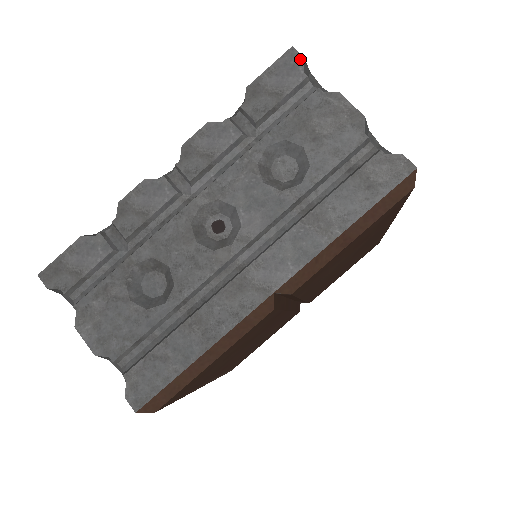
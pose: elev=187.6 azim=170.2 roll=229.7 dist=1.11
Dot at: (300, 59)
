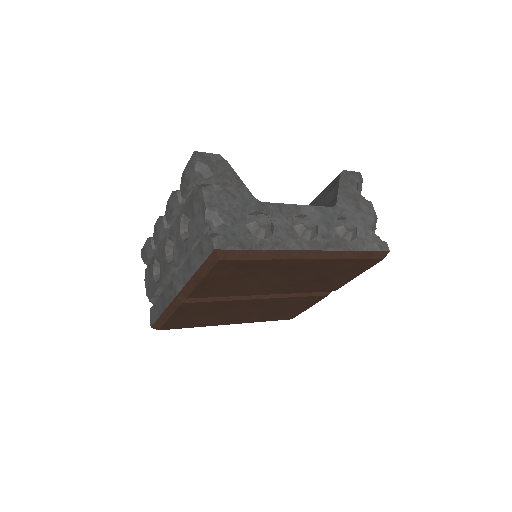
Dot at: (195, 161)
